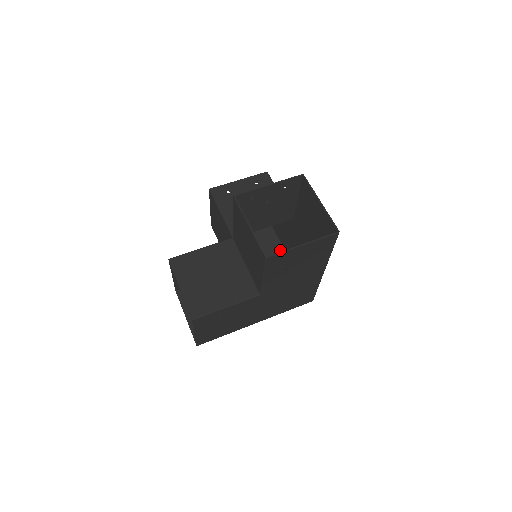
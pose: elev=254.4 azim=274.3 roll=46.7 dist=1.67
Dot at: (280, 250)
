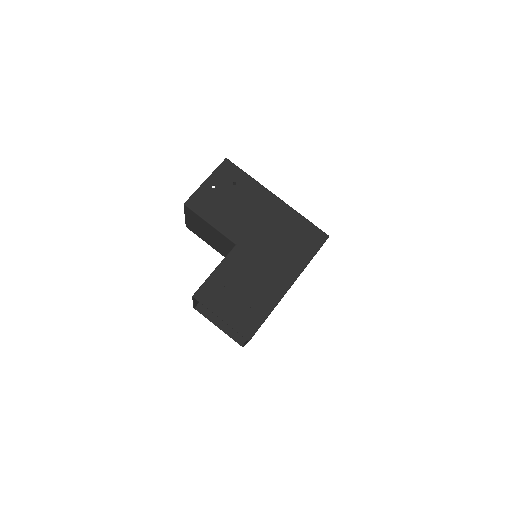
Dot at: occluded
